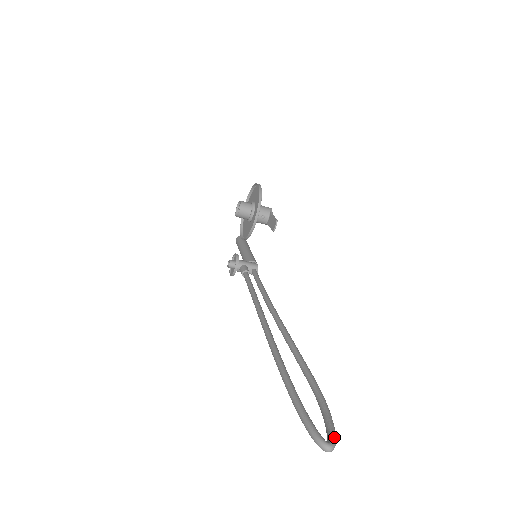
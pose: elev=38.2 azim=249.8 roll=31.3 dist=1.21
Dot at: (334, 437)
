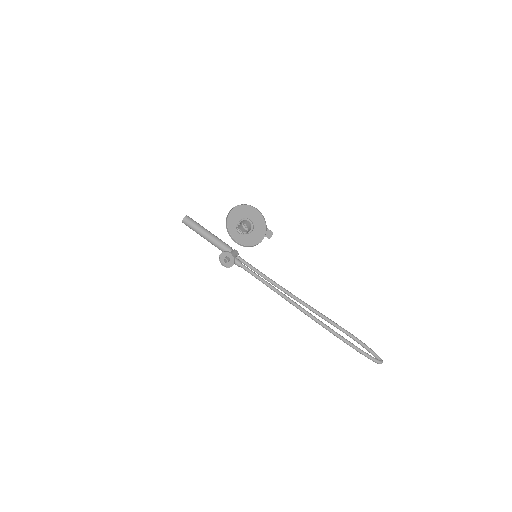
Dot at: occluded
